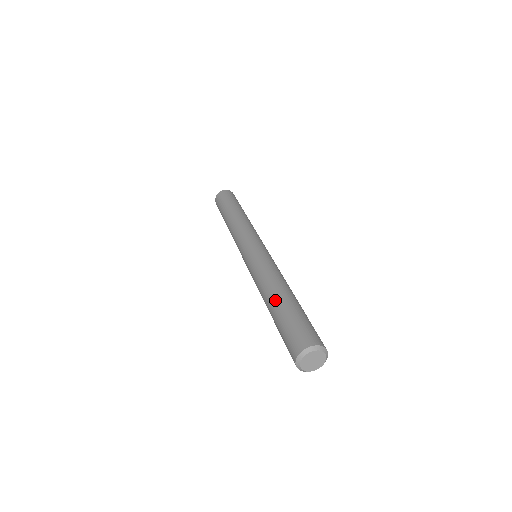
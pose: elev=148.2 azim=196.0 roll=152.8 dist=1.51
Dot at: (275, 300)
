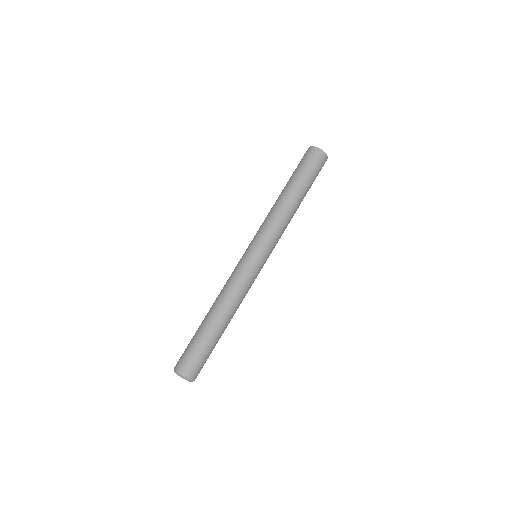
Dot at: occluded
